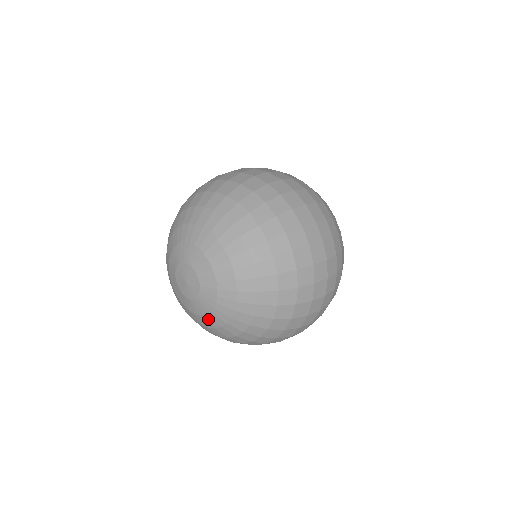
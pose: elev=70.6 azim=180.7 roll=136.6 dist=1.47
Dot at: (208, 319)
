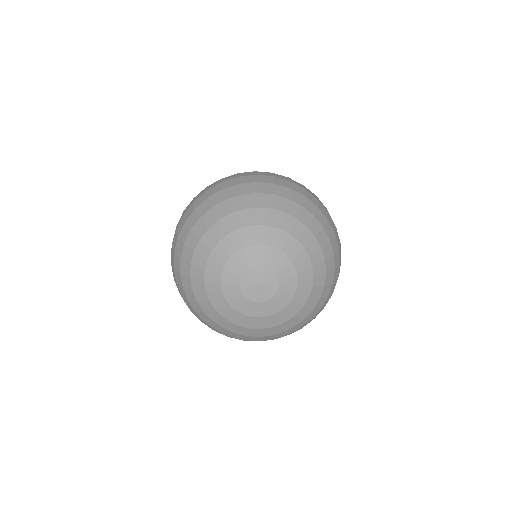
Dot at: (285, 313)
